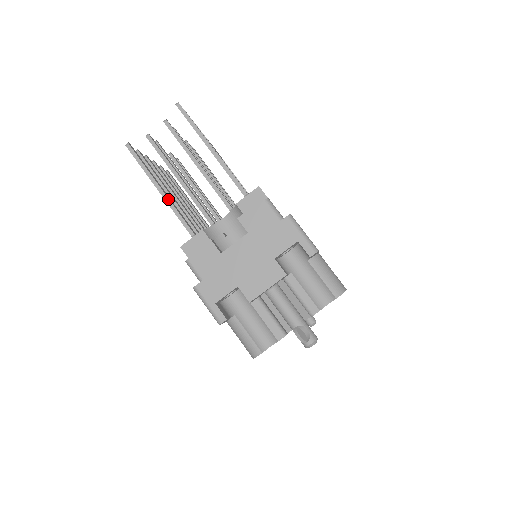
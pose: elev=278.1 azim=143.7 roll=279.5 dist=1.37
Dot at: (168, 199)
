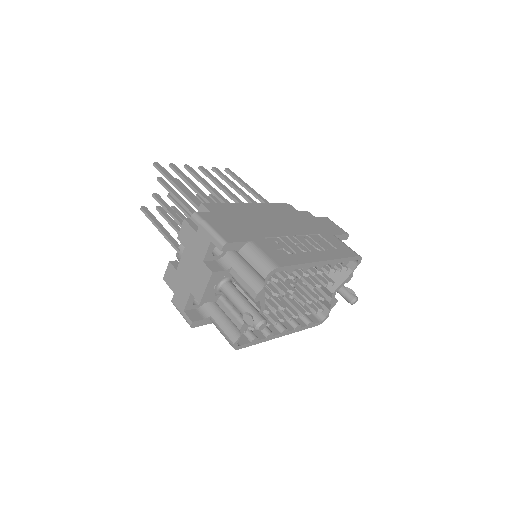
Dot at: (167, 237)
